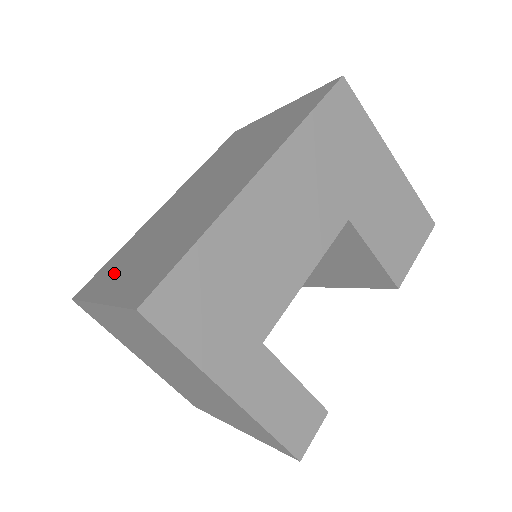
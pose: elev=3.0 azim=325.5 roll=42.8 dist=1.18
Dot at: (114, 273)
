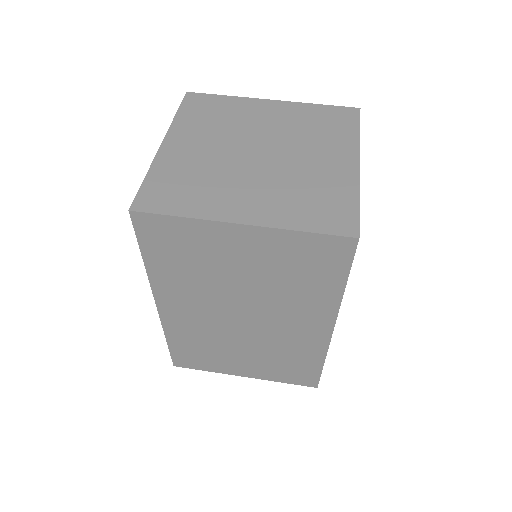
Dot at: (220, 362)
